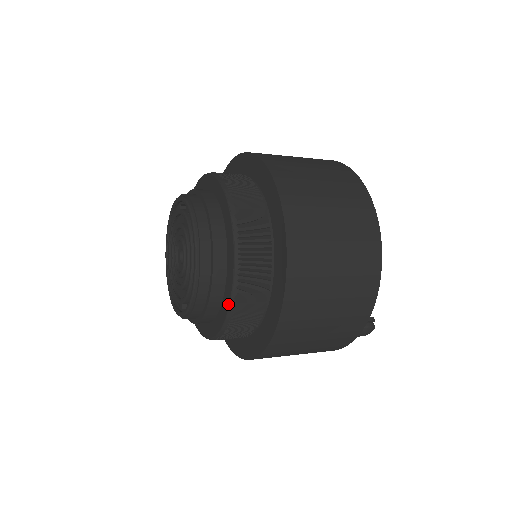
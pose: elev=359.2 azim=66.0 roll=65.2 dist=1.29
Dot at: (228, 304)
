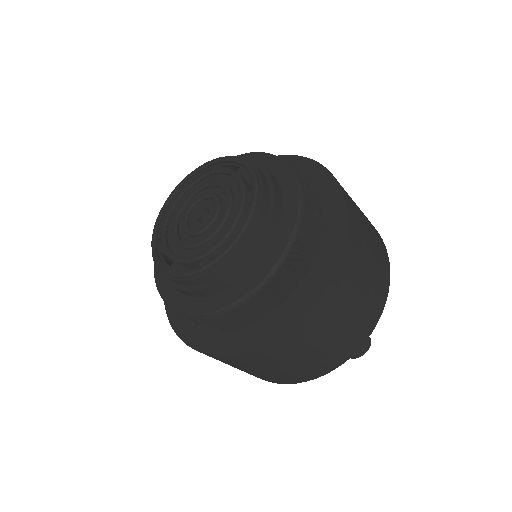
Dot at: (294, 222)
